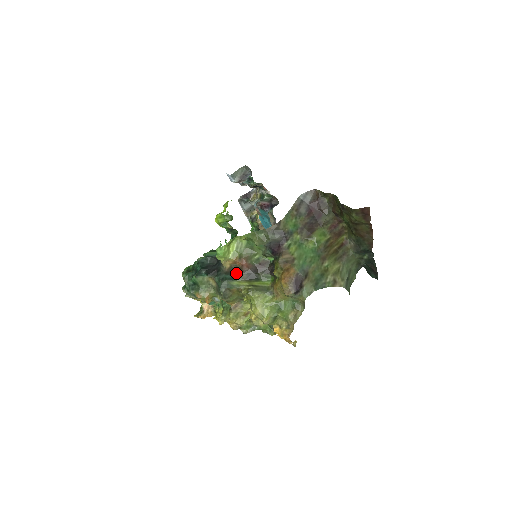
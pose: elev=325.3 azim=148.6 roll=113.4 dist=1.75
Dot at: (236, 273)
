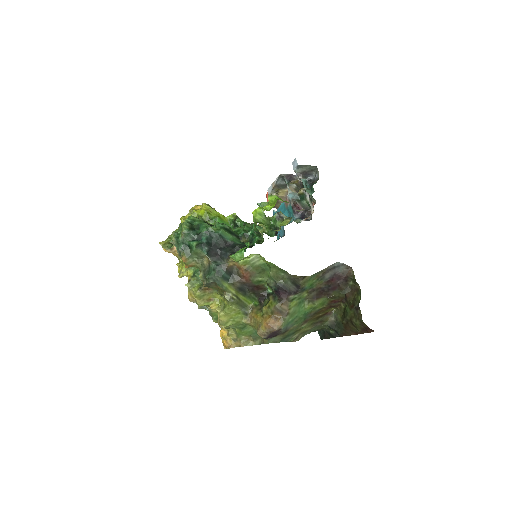
Dot at: (233, 276)
